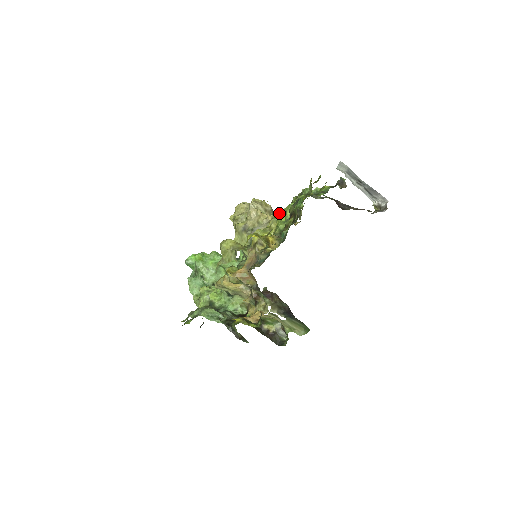
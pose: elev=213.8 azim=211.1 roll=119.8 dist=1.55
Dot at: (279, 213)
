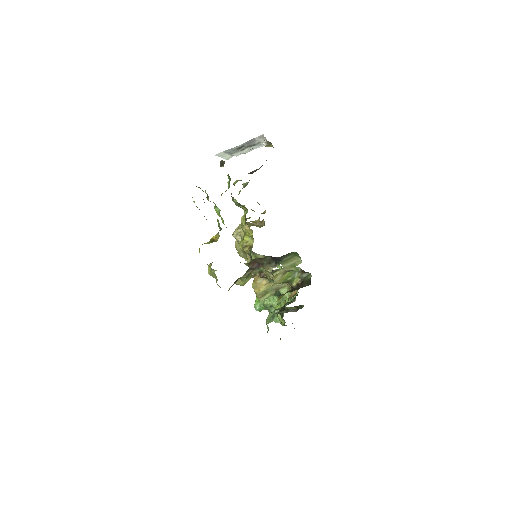
Dot at: occluded
